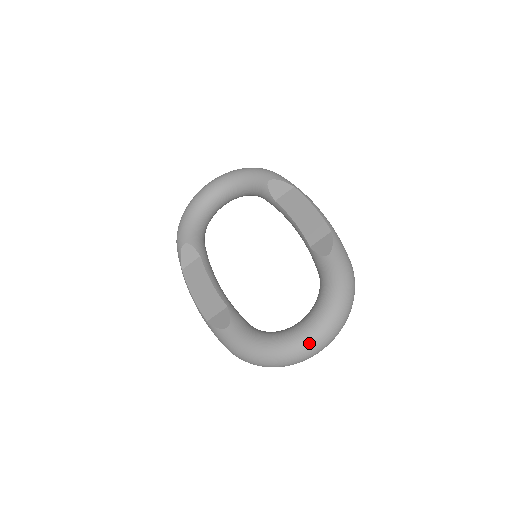
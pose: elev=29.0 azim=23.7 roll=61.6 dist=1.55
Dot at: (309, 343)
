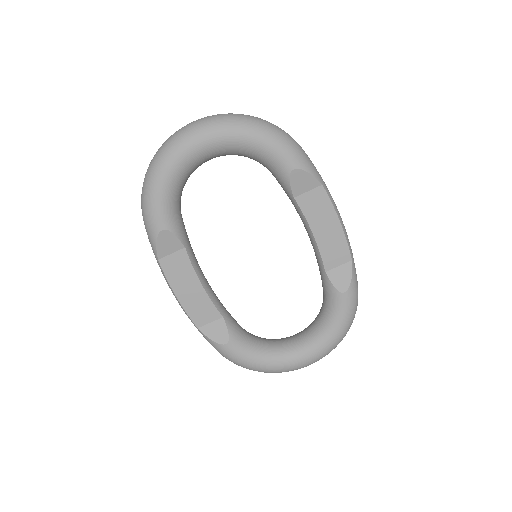
Dot at: occluded
